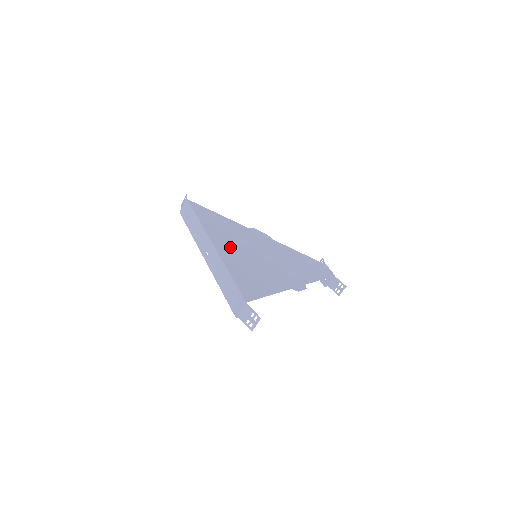
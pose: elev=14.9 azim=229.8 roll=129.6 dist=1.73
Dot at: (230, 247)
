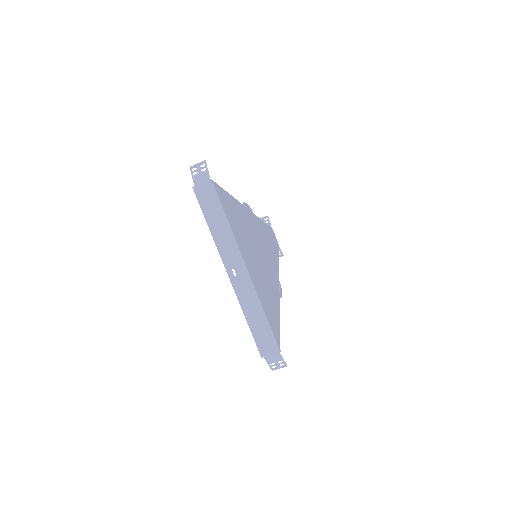
Dot at: (251, 261)
